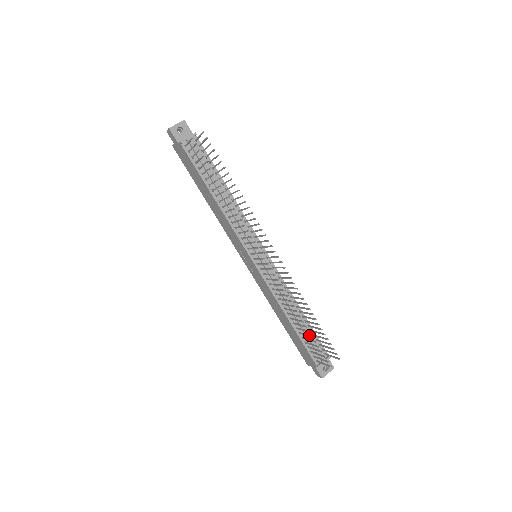
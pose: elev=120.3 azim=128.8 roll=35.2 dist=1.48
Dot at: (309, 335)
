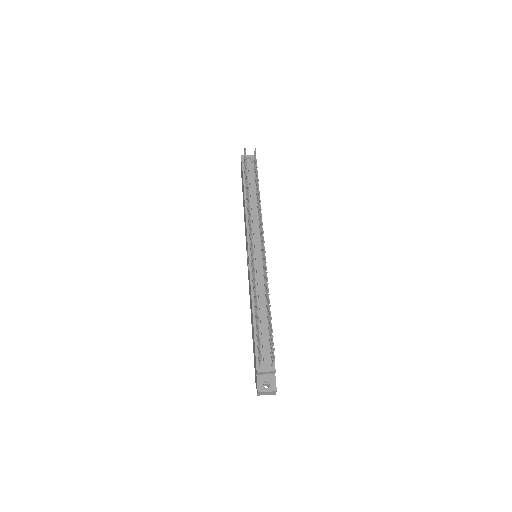
Dot at: (258, 320)
